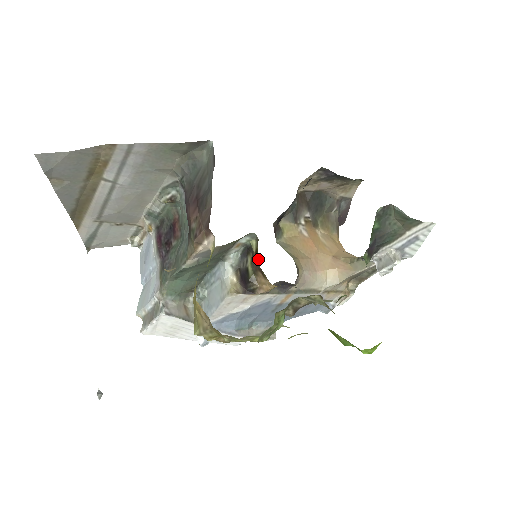
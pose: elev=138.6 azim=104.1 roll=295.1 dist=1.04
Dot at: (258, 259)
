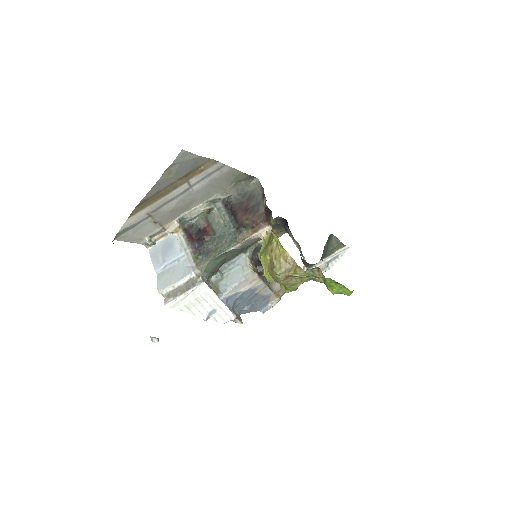
Dot at: occluded
